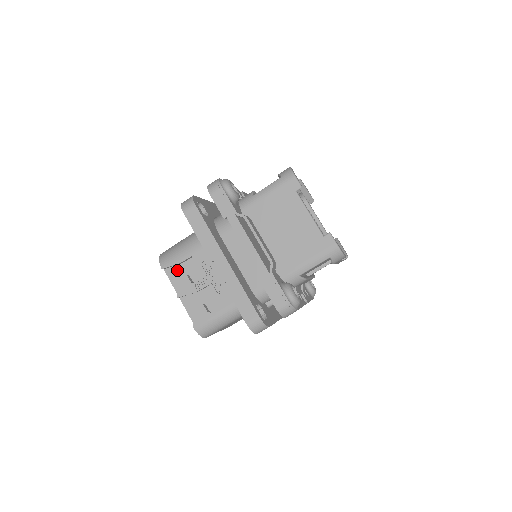
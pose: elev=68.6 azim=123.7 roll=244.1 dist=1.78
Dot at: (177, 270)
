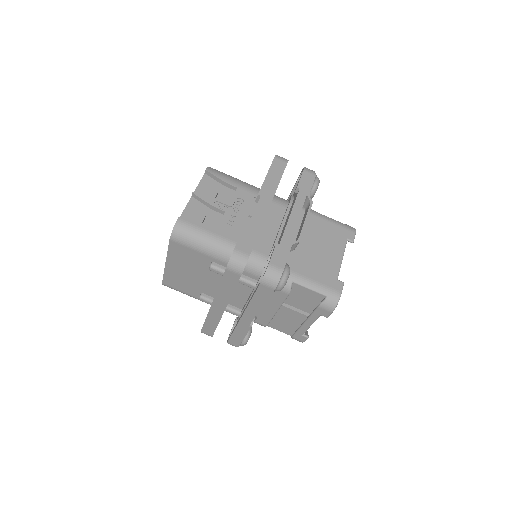
Dot at: (213, 183)
